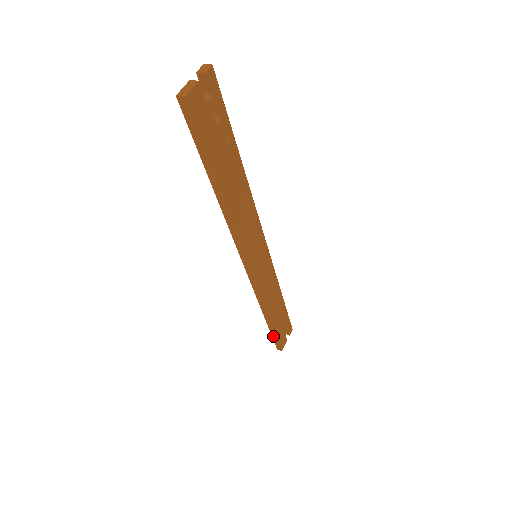
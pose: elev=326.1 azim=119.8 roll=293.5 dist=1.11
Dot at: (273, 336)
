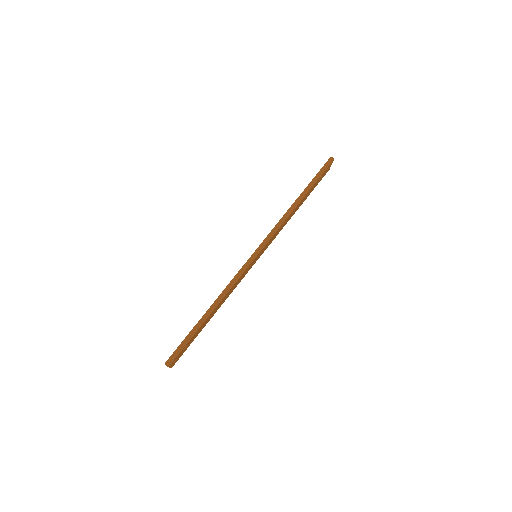
Dot at: occluded
